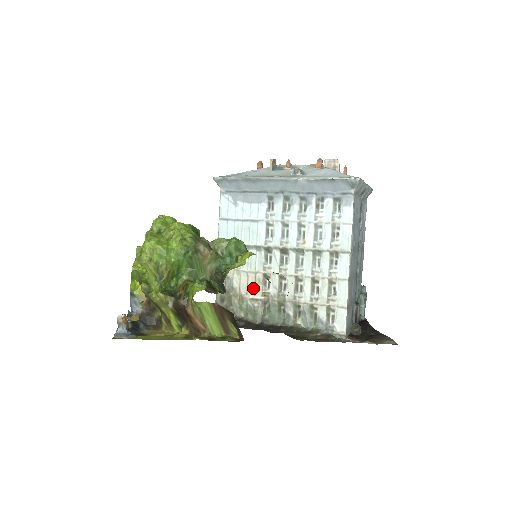
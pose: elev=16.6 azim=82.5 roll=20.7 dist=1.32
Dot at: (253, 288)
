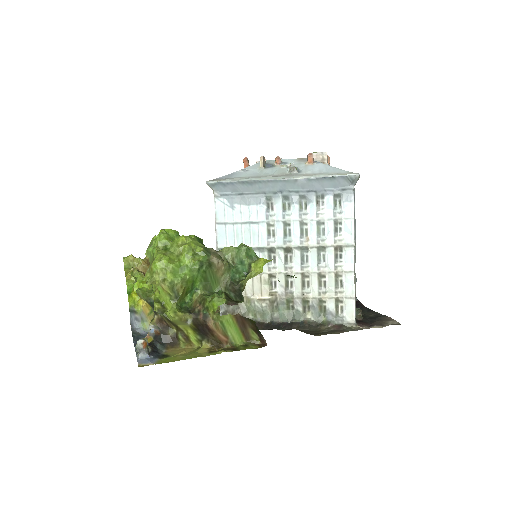
Dot at: (259, 289)
